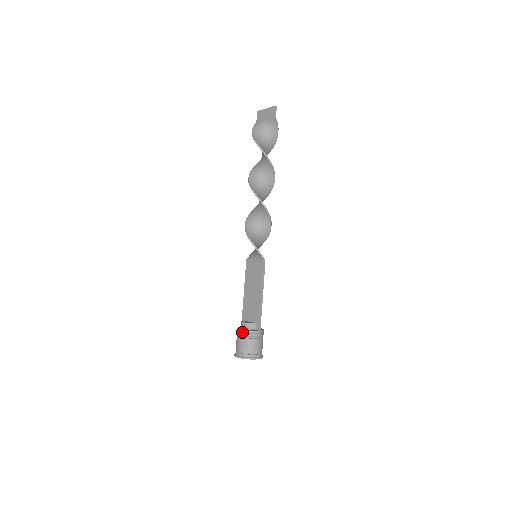
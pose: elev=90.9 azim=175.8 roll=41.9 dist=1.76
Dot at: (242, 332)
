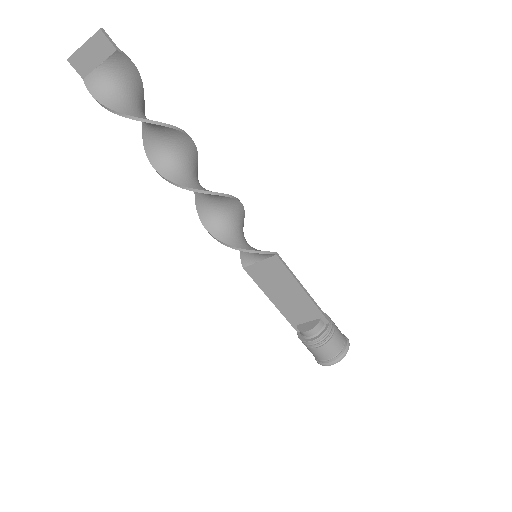
Dot at: (316, 342)
